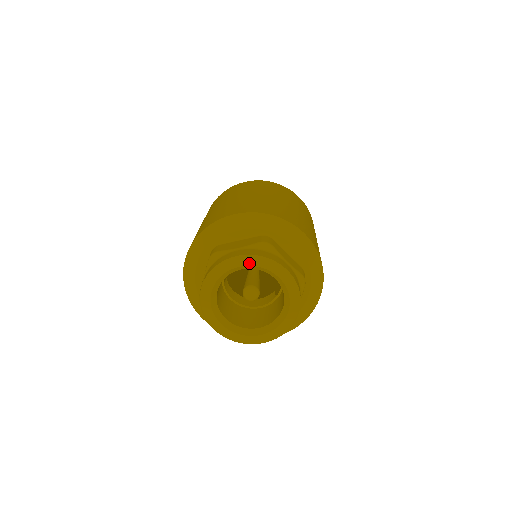
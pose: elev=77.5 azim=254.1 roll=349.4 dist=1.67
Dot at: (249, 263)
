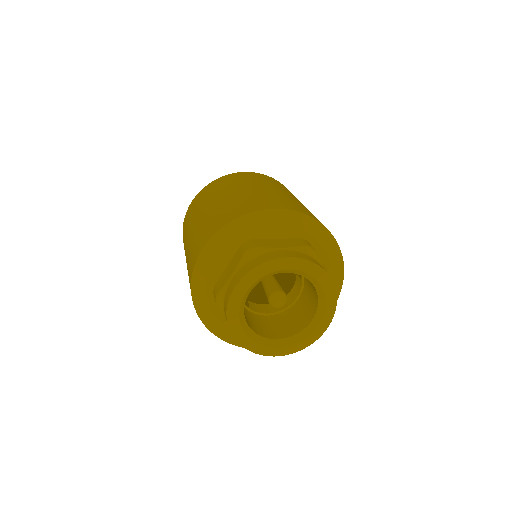
Dot at: (251, 282)
